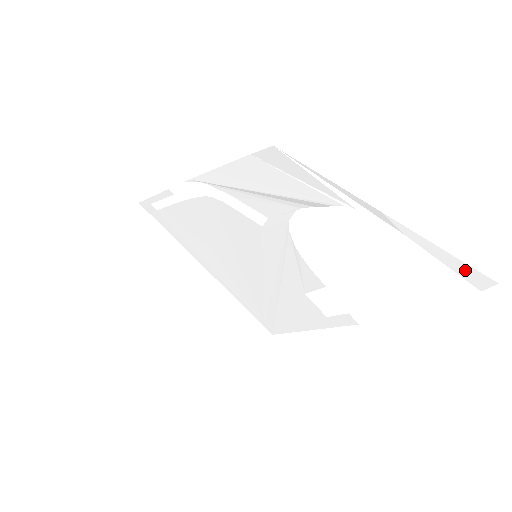
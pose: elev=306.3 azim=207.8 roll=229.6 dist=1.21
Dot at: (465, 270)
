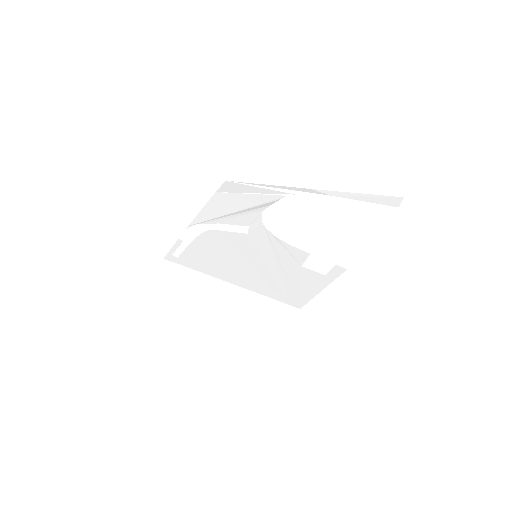
Dot at: (380, 199)
